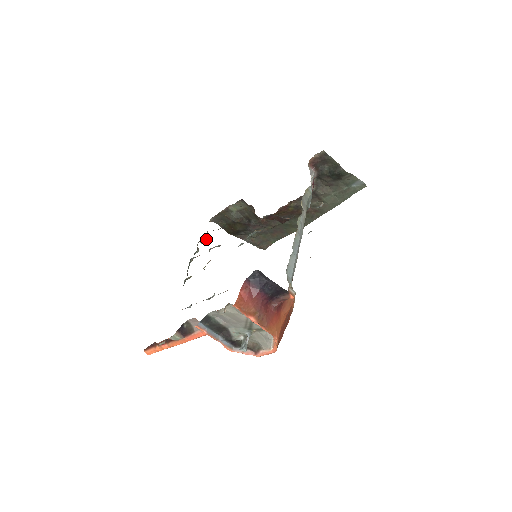
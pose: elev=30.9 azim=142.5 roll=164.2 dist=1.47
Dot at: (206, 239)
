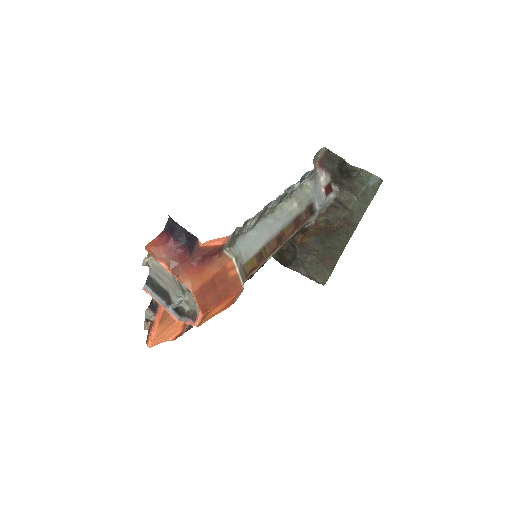
Dot at: occluded
